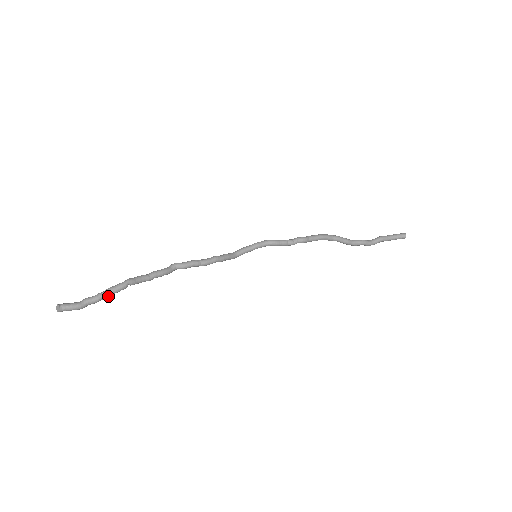
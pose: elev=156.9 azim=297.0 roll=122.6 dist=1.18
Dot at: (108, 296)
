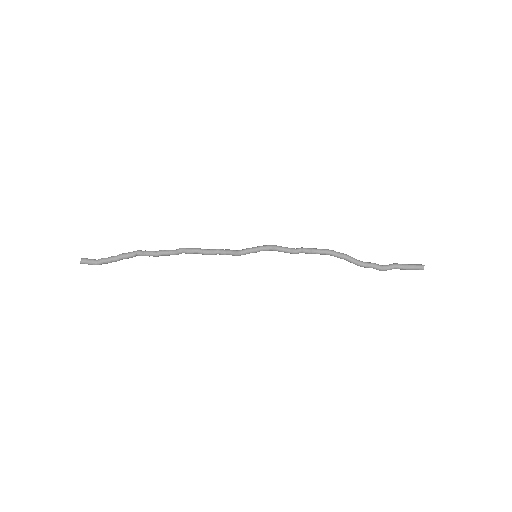
Dot at: (119, 260)
